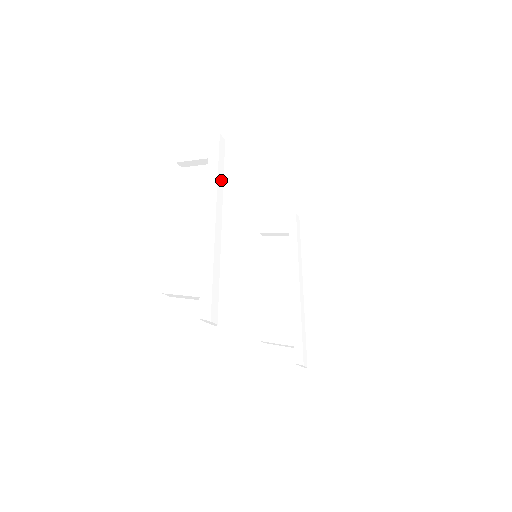
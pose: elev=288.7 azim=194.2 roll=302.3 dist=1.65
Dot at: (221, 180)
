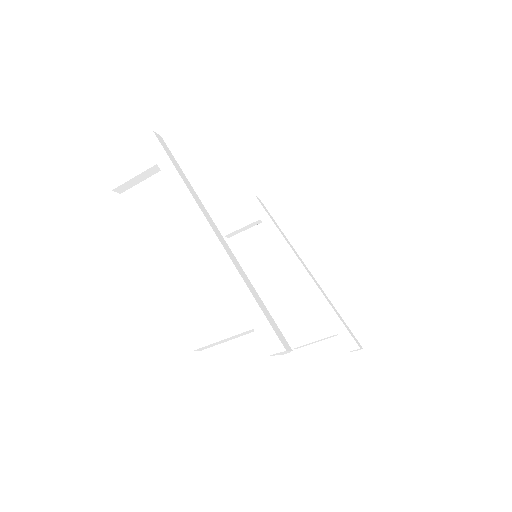
Dot at: (187, 182)
